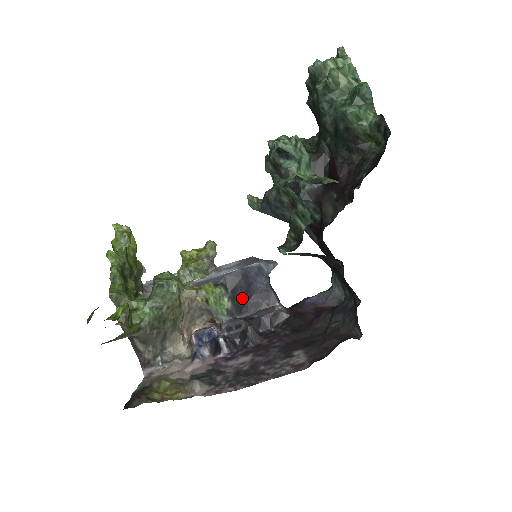
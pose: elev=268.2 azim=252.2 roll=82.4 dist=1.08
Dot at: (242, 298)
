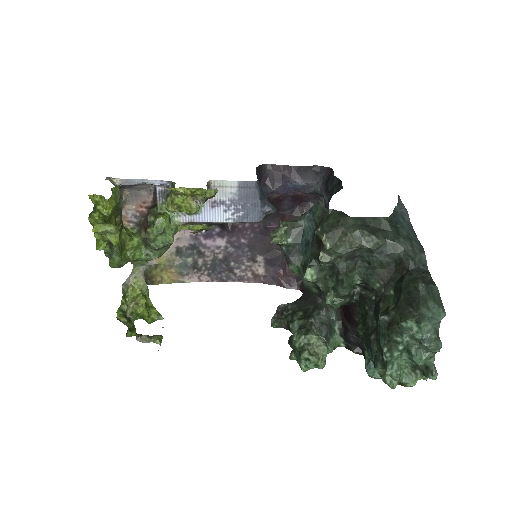
Dot at: occluded
